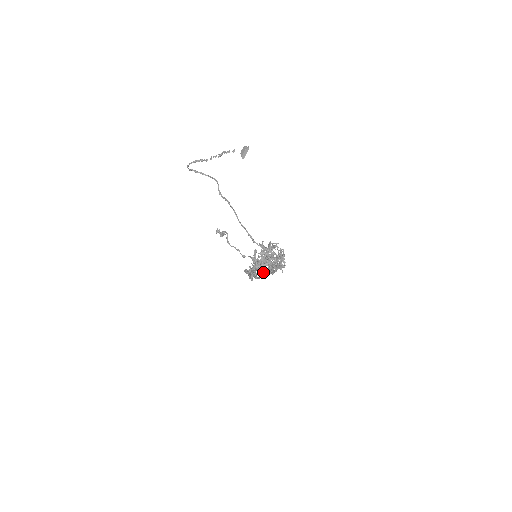
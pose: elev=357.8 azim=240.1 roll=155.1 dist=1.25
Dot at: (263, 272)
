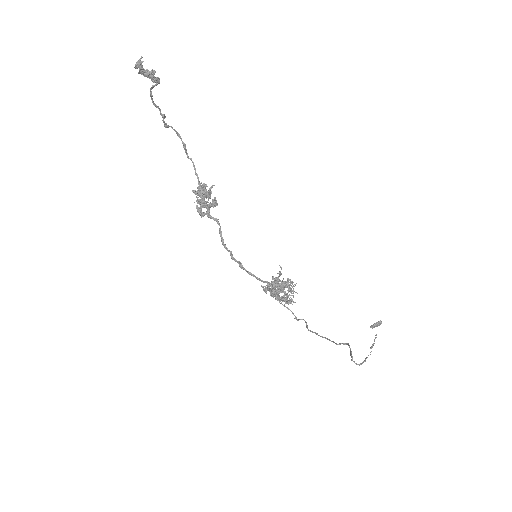
Dot at: occluded
